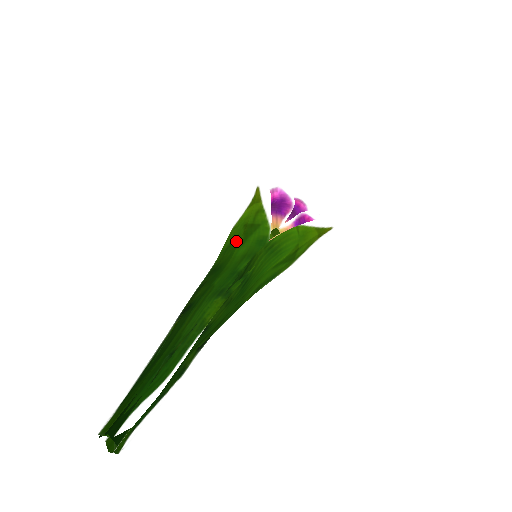
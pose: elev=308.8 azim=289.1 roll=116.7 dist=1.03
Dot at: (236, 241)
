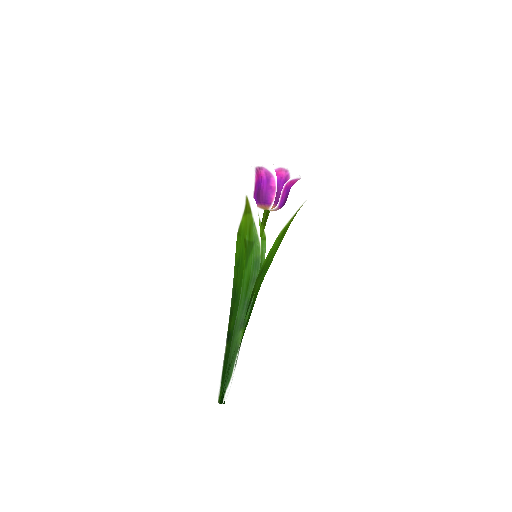
Dot at: (242, 260)
